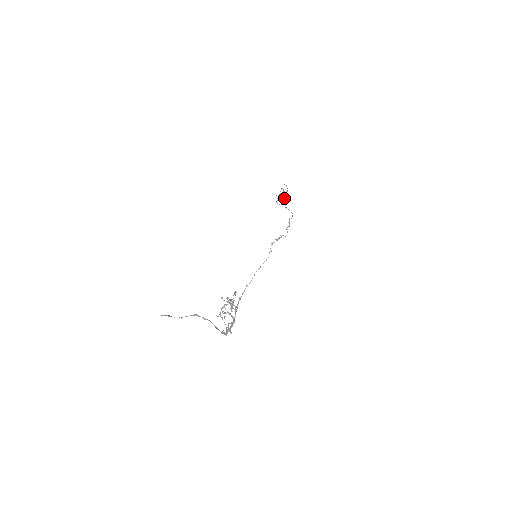
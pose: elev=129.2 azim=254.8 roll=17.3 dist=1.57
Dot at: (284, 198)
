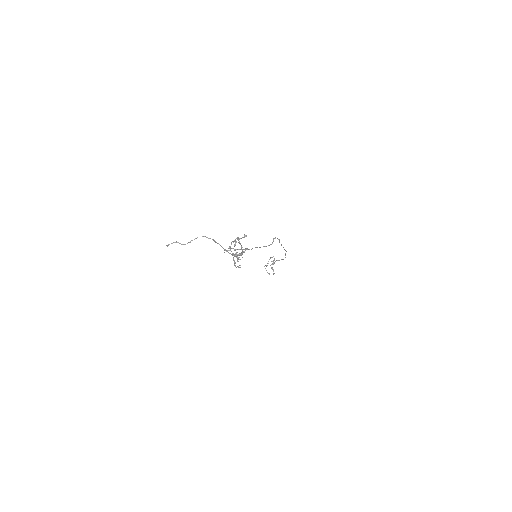
Dot at: (272, 267)
